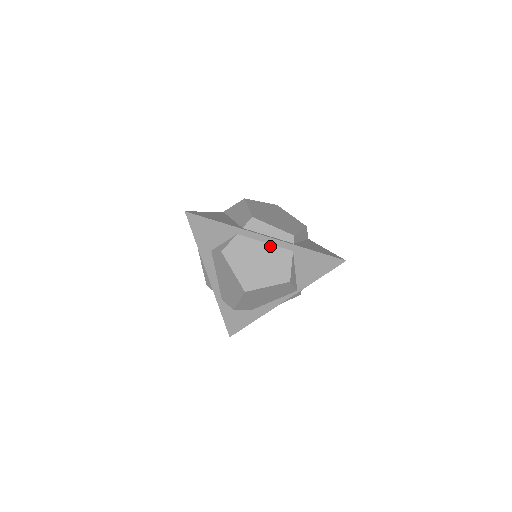
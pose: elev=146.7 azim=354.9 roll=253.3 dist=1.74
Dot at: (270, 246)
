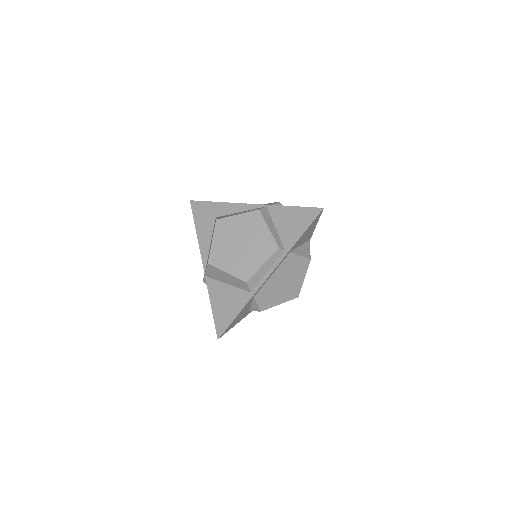
Dot at: (276, 271)
